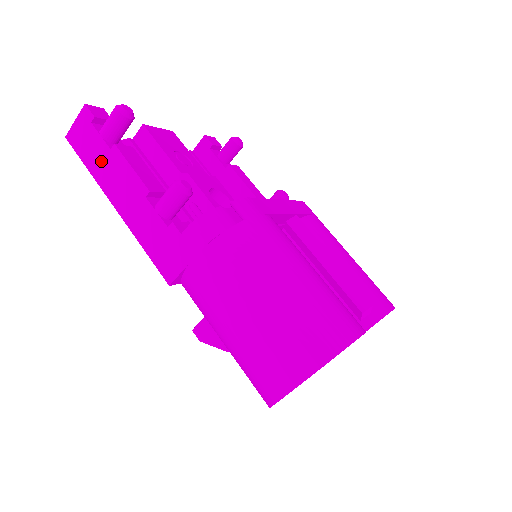
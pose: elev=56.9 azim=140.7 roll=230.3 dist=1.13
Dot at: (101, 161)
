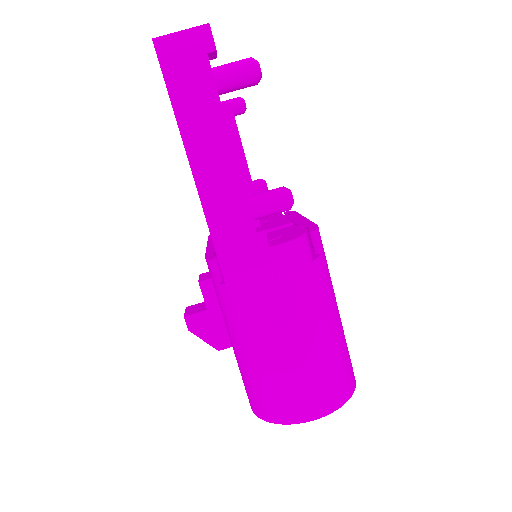
Dot at: (199, 109)
